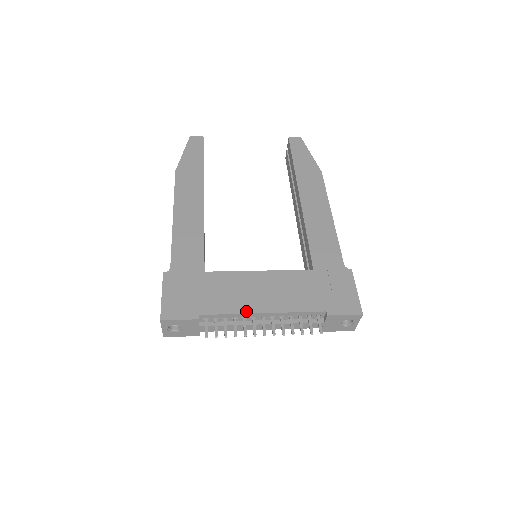
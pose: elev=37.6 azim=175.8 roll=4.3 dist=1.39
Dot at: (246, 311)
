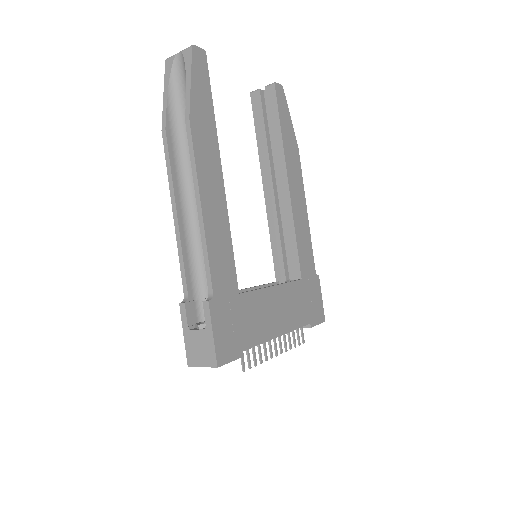
Dot at: (271, 337)
